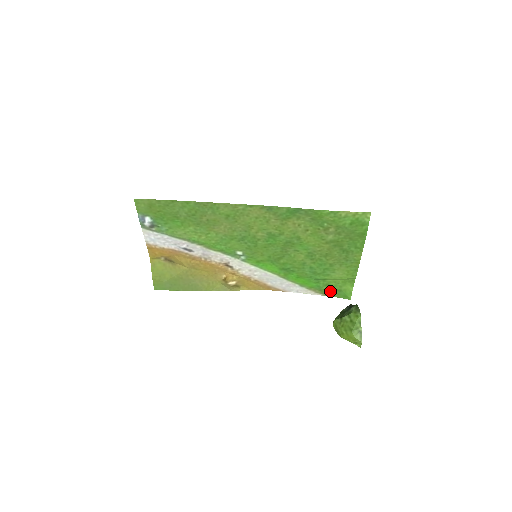
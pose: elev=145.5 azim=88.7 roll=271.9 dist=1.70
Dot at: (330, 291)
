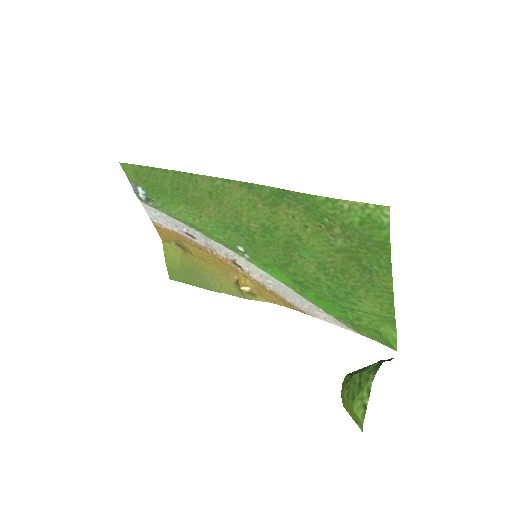
Dot at: (366, 330)
